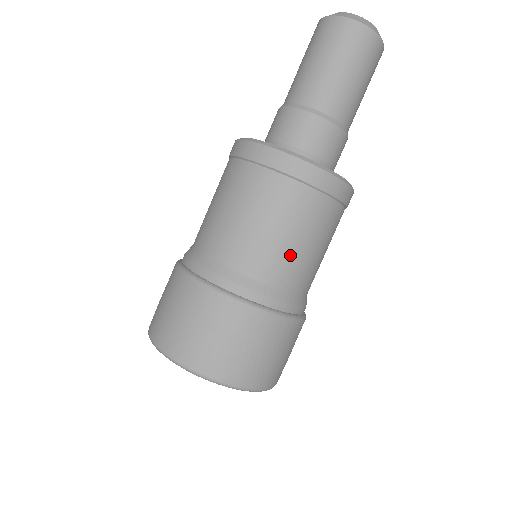
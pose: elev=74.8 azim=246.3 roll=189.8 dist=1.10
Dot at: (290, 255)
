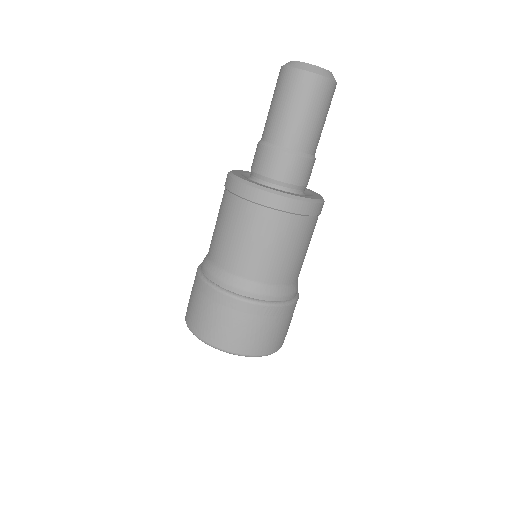
Dot at: (263, 259)
